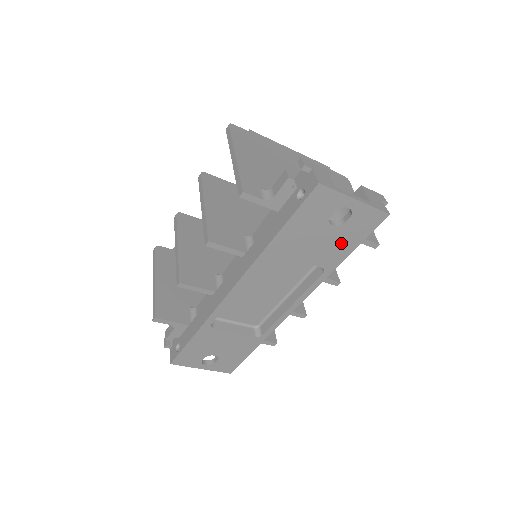
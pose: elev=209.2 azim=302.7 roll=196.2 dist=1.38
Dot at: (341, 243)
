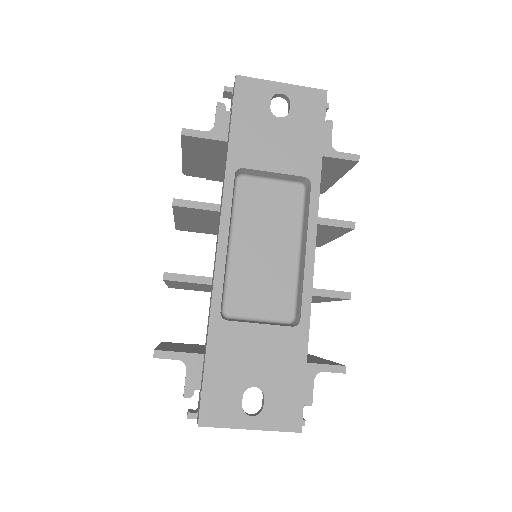
Dot at: (303, 138)
